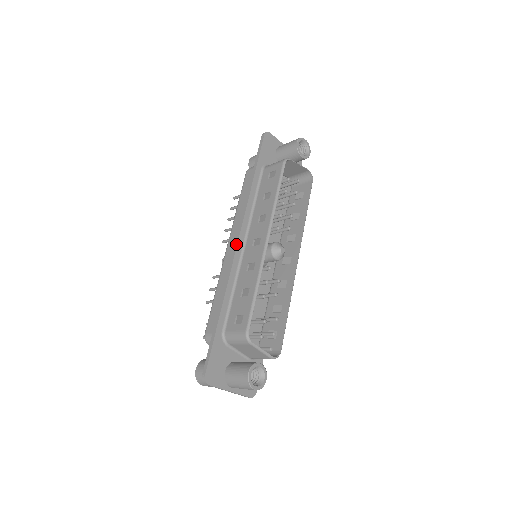
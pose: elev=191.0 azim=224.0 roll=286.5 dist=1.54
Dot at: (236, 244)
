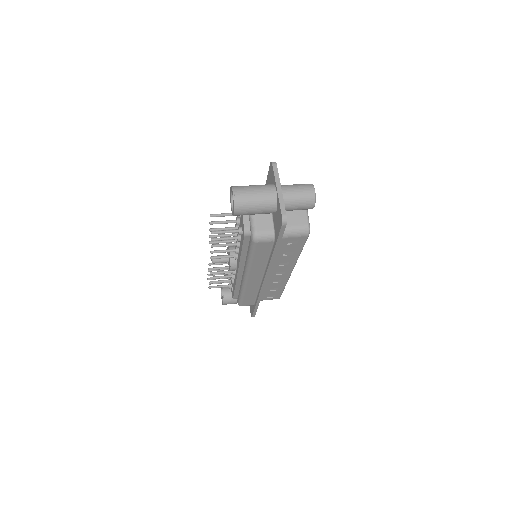
Dot at: (265, 284)
